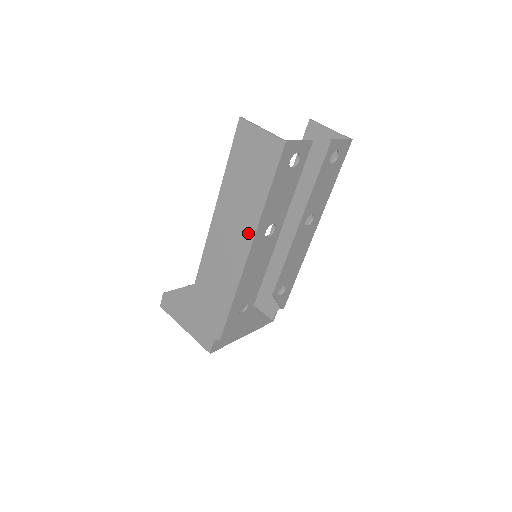
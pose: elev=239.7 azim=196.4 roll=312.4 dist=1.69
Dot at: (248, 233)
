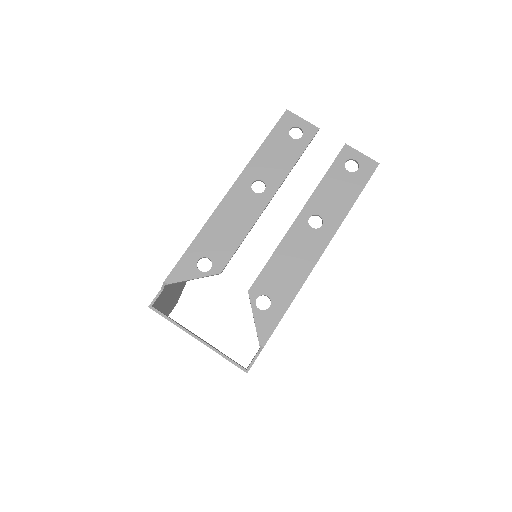
Dot at: occluded
